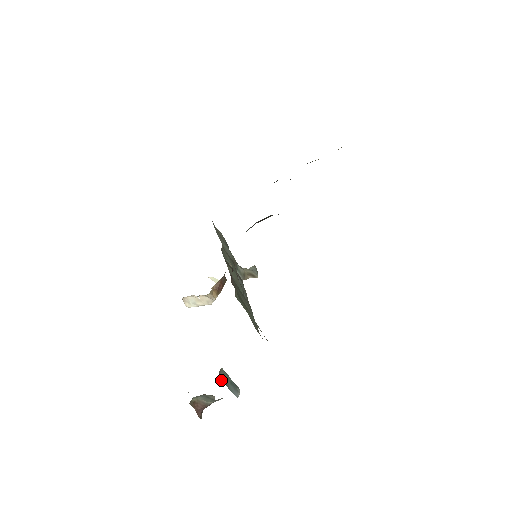
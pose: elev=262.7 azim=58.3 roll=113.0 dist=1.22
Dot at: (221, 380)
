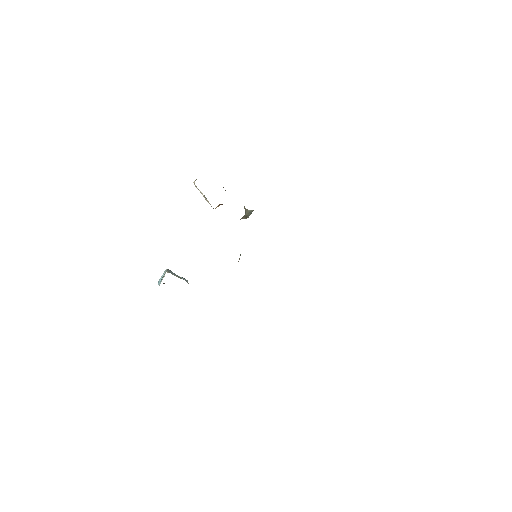
Dot at: occluded
